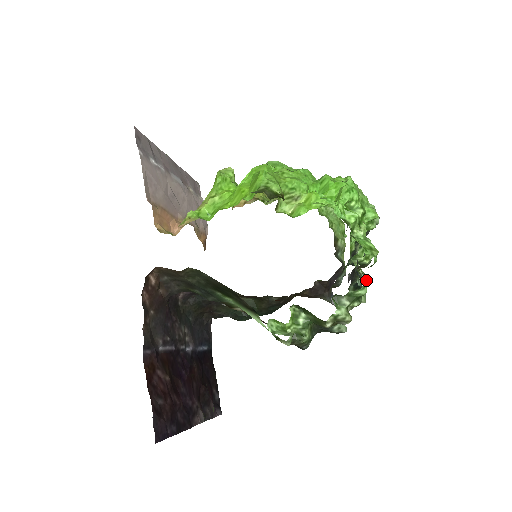
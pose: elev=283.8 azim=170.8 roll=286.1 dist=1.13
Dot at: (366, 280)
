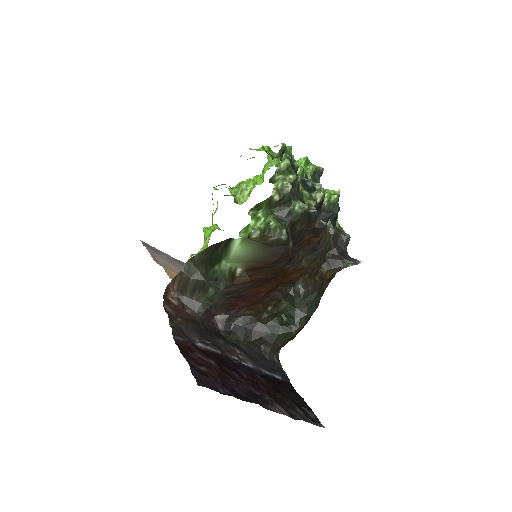
Dot at: (320, 187)
